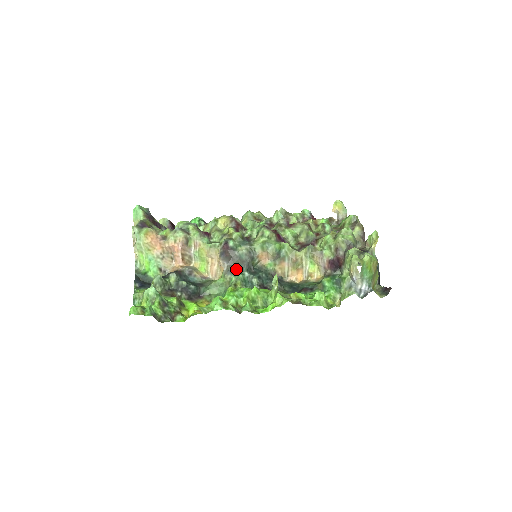
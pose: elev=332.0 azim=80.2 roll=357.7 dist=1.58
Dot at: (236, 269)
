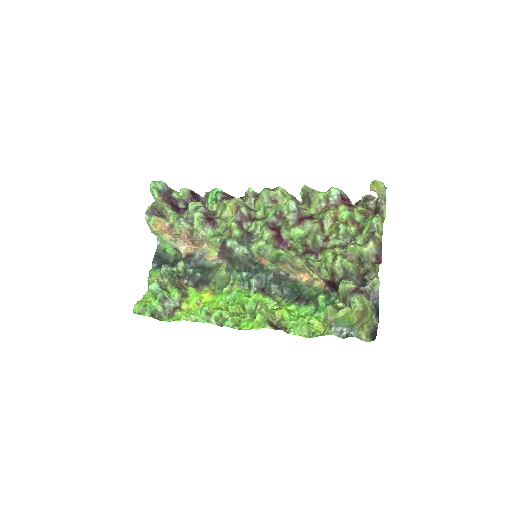
Dot at: (234, 268)
